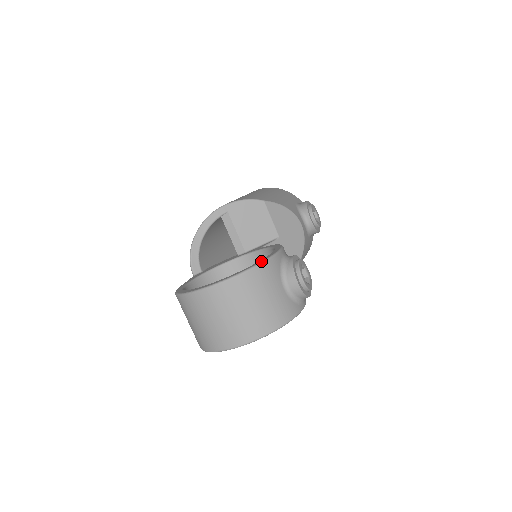
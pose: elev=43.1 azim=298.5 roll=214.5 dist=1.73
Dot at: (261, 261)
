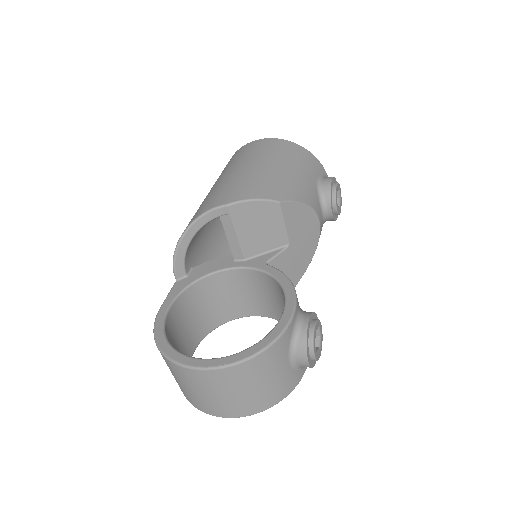
Dot at: (269, 343)
